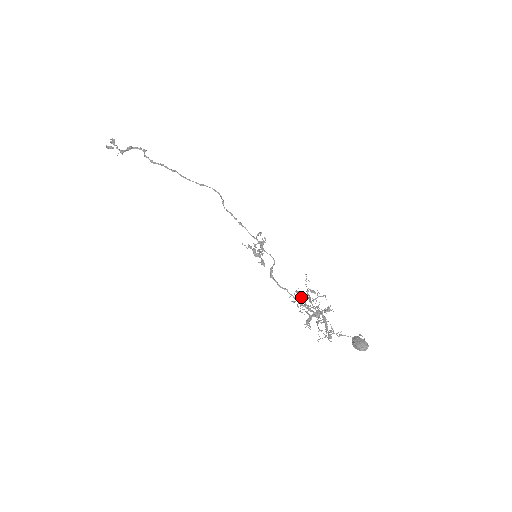
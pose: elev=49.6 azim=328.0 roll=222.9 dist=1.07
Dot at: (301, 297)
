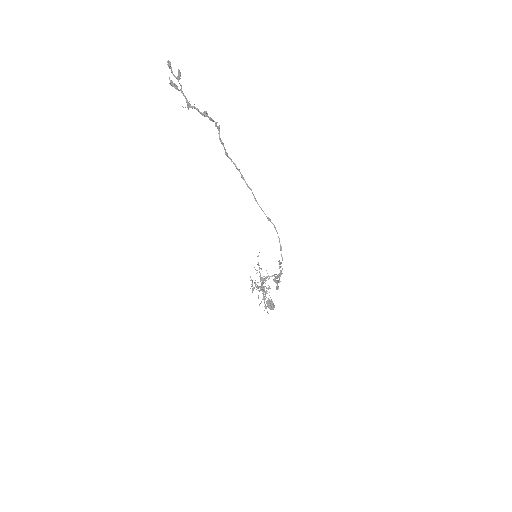
Dot at: occluded
